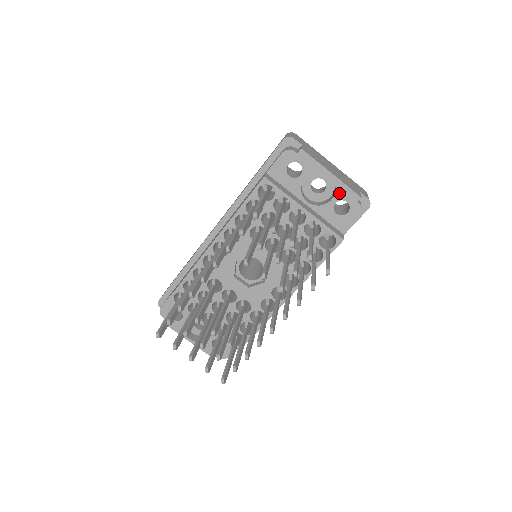
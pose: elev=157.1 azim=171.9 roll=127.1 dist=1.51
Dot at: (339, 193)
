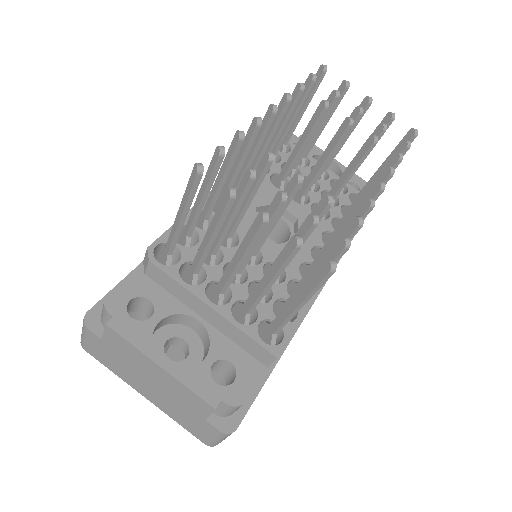
Dot at: occluded
